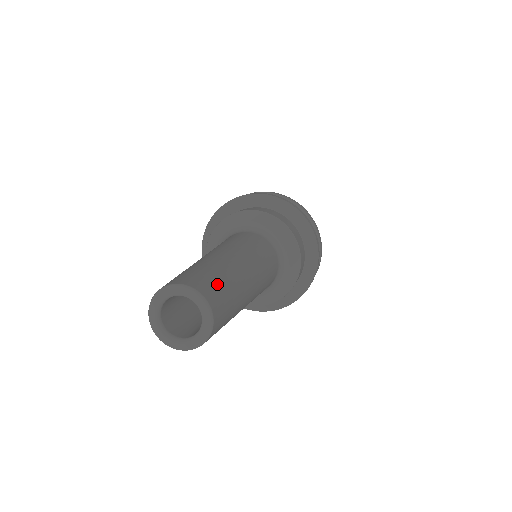
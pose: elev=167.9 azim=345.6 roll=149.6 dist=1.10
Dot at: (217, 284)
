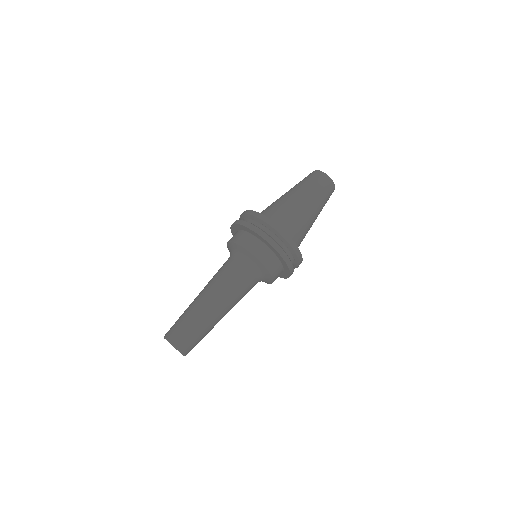
Dot at: (186, 334)
